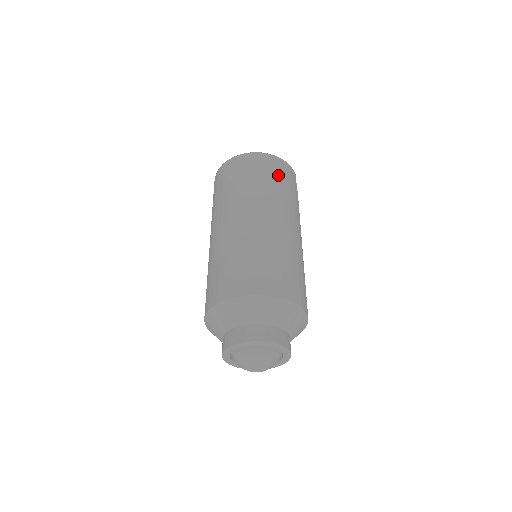
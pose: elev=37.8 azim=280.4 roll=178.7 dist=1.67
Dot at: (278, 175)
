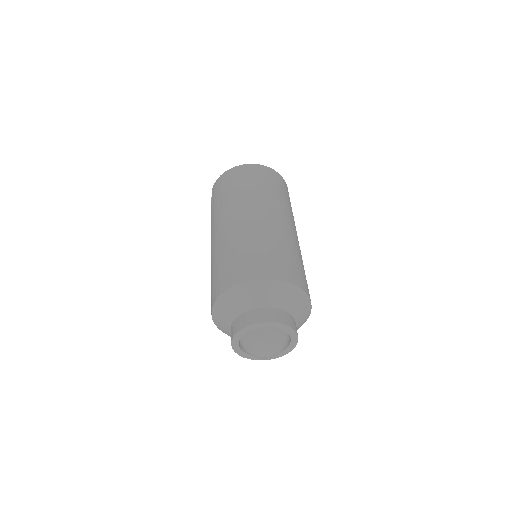
Dot at: (283, 189)
